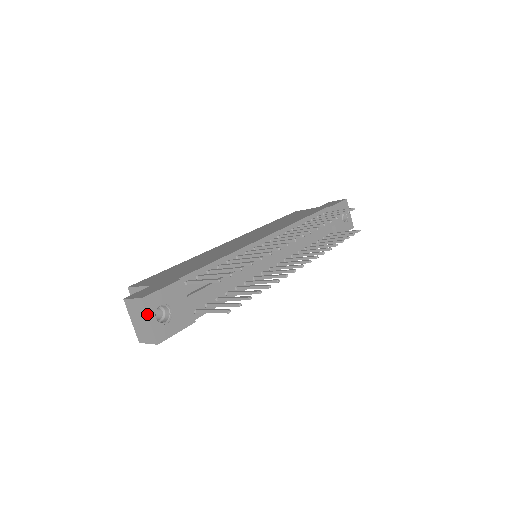
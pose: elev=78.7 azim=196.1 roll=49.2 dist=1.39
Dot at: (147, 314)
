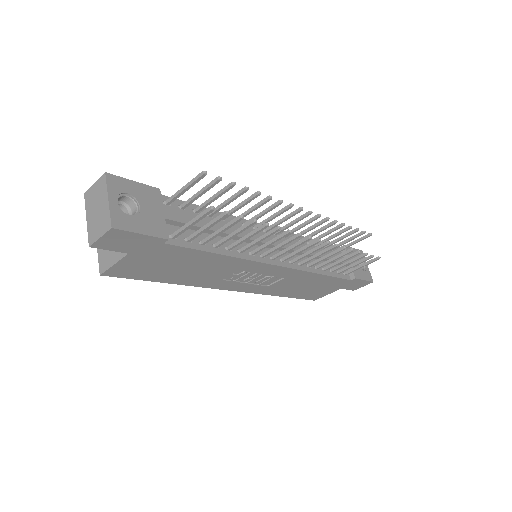
Dot at: (107, 190)
